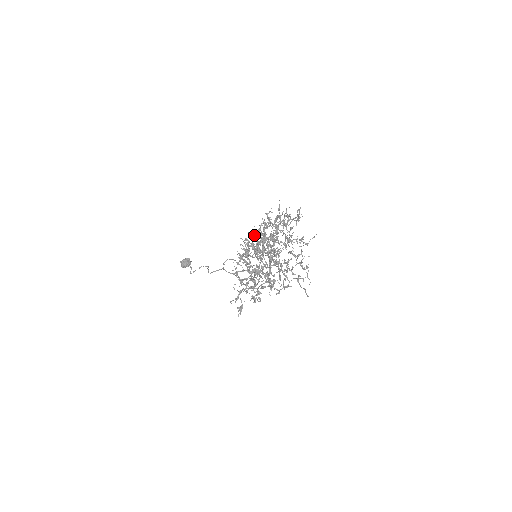
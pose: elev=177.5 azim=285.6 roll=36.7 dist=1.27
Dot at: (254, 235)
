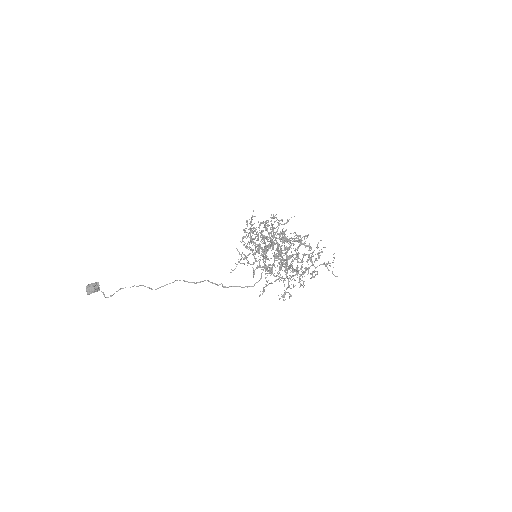
Dot at: occluded
